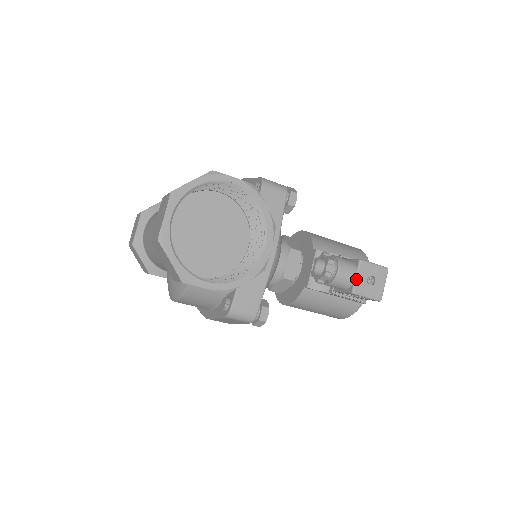
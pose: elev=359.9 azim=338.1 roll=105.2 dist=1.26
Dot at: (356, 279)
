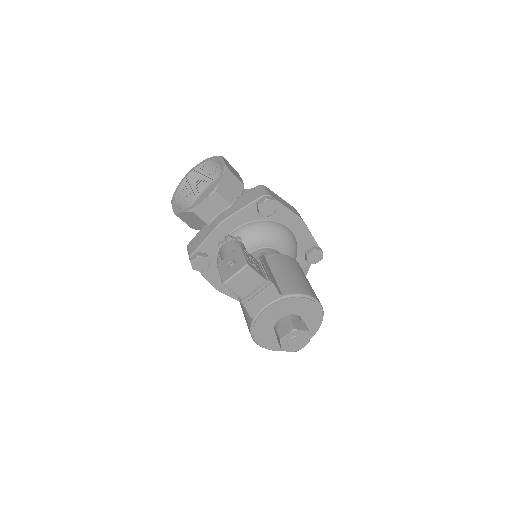
Dot at: (226, 256)
